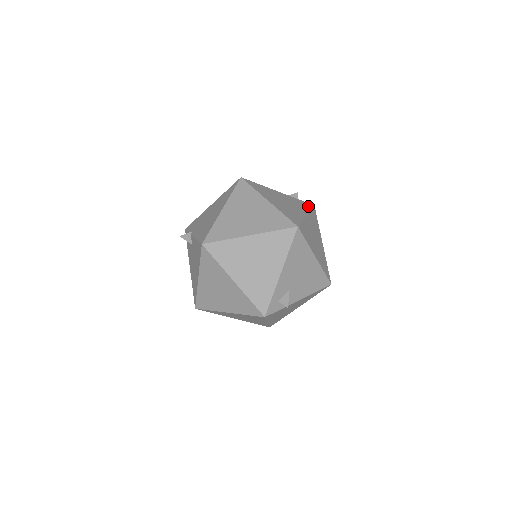
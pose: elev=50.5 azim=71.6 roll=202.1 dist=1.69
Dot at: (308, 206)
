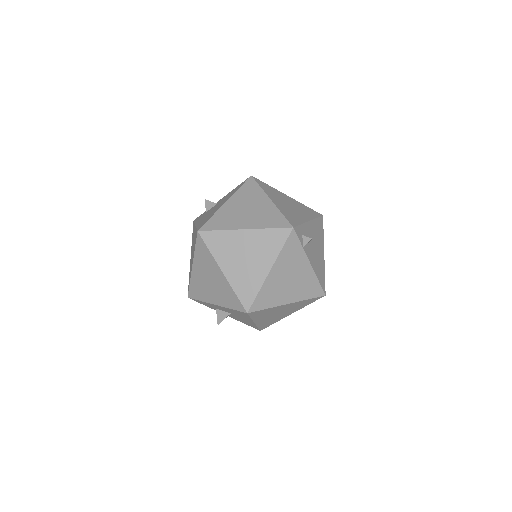
Dot at: occluded
